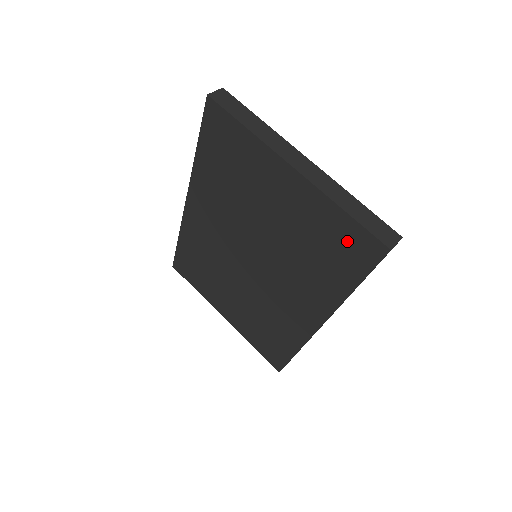
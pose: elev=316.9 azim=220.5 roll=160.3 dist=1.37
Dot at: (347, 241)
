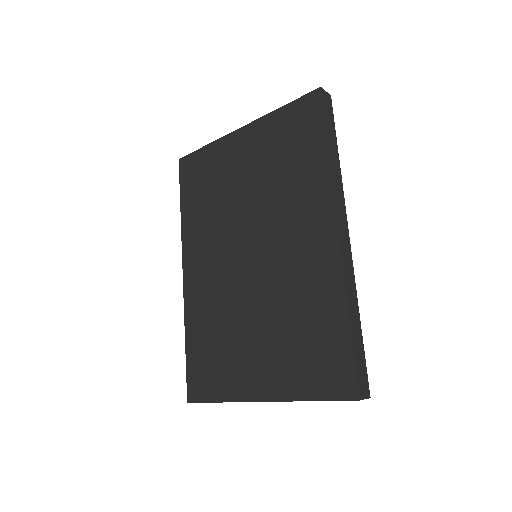
Dot at: (296, 122)
